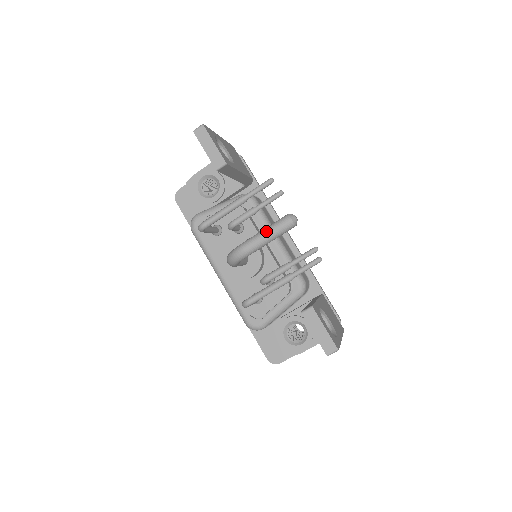
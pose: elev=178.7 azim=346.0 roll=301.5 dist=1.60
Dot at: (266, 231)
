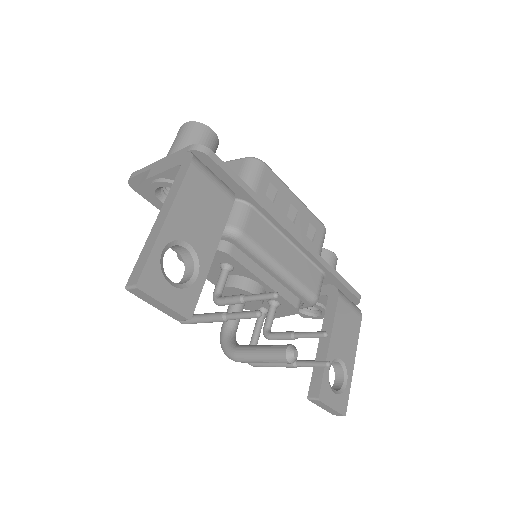
Dot at: (260, 360)
